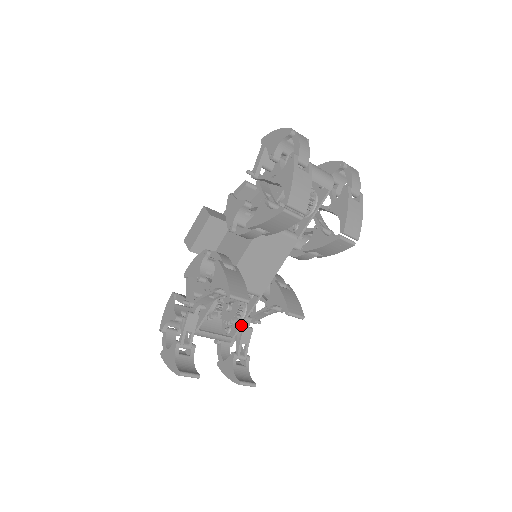
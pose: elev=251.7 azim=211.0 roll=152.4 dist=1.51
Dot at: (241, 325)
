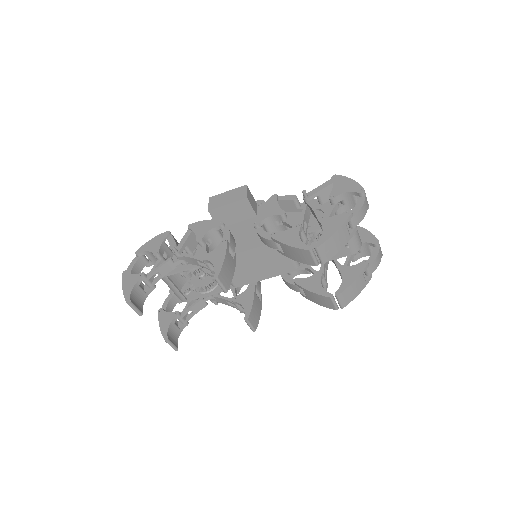
Dot at: (201, 296)
